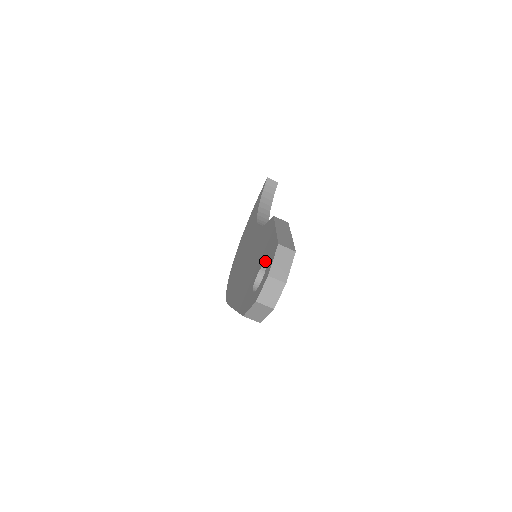
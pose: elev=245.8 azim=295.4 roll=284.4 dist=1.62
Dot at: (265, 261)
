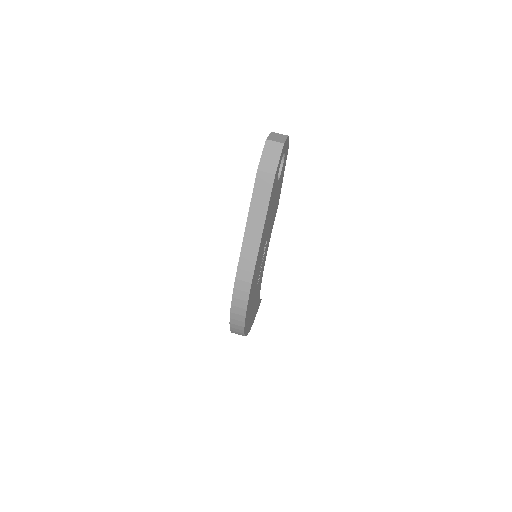
Dot at: occluded
